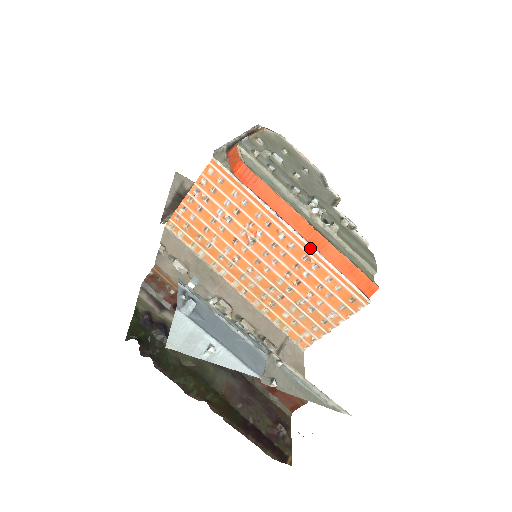
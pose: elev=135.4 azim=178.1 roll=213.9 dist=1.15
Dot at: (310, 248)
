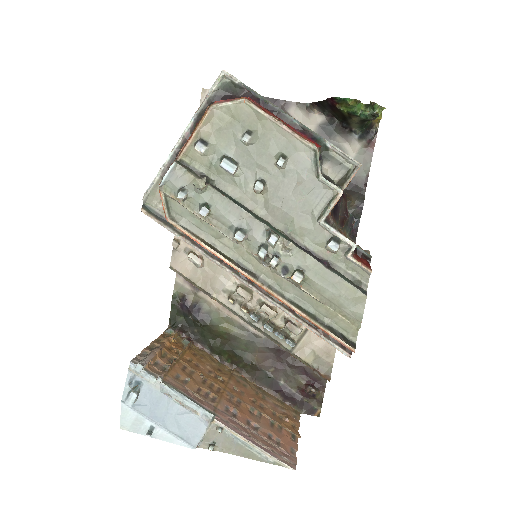
Dot at: (269, 301)
